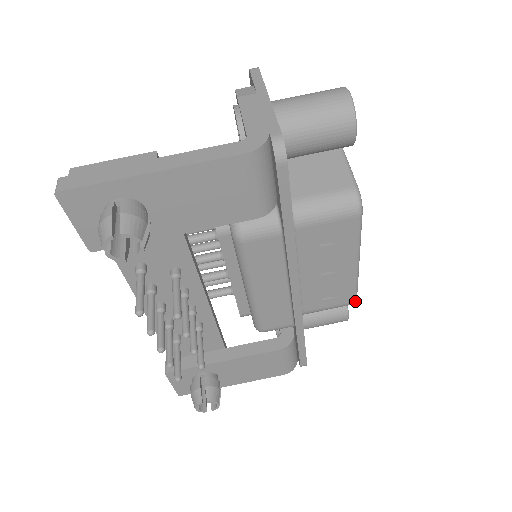
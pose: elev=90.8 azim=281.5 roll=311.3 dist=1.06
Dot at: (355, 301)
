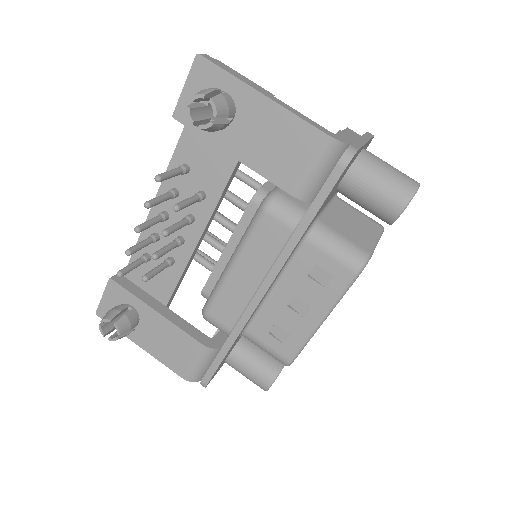
Dot at: (290, 362)
